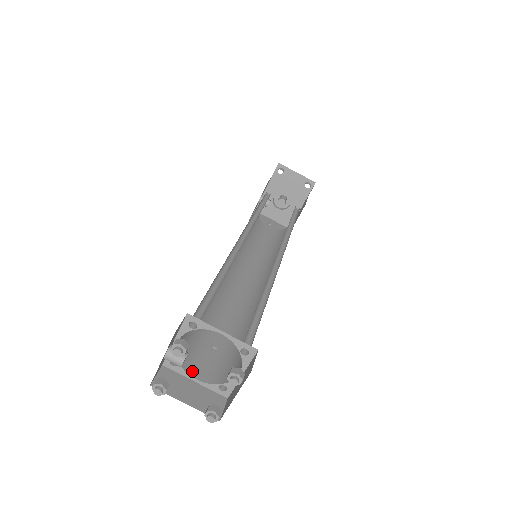
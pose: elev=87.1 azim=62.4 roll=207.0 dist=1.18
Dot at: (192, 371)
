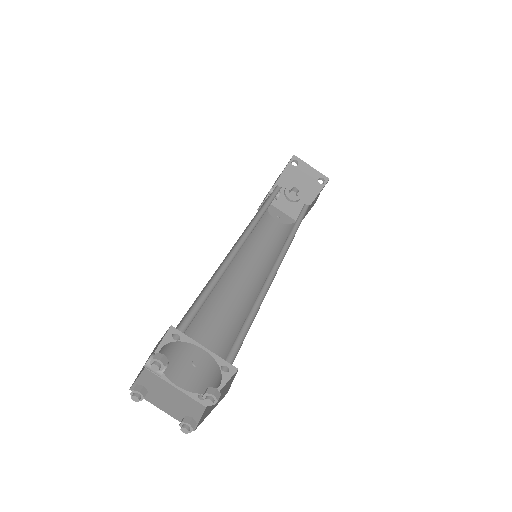
Dot at: (174, 377)
